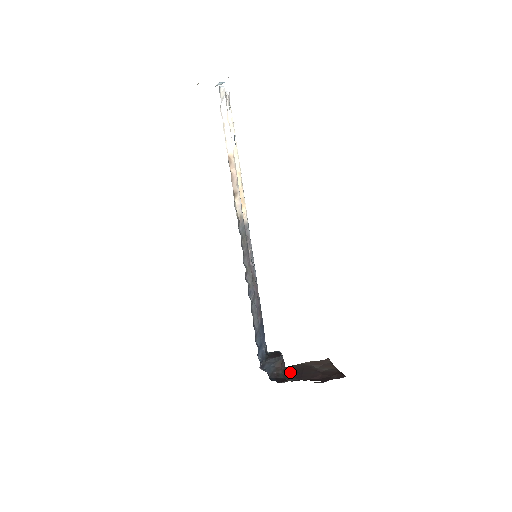
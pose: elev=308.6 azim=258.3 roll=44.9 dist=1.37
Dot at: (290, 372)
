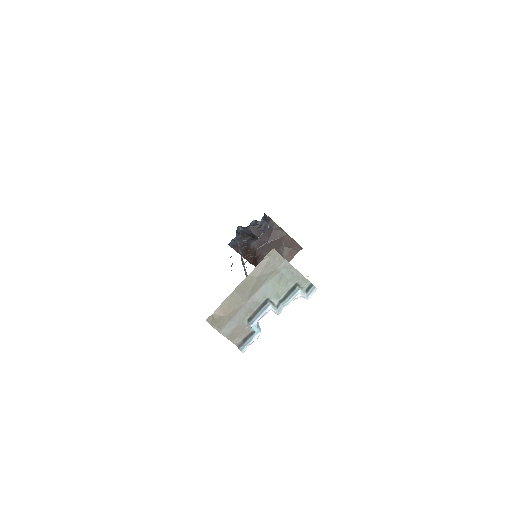
Dot at: (265, 233)
